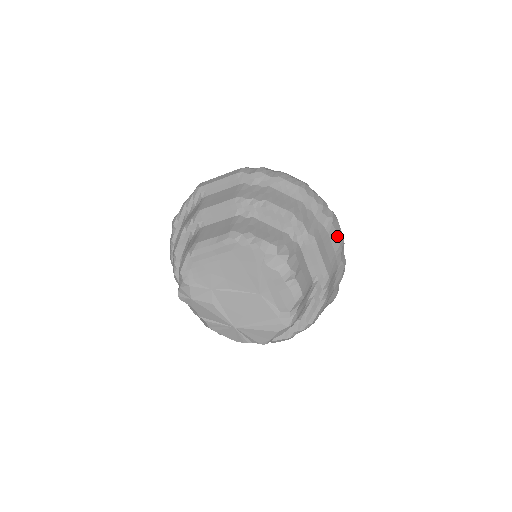
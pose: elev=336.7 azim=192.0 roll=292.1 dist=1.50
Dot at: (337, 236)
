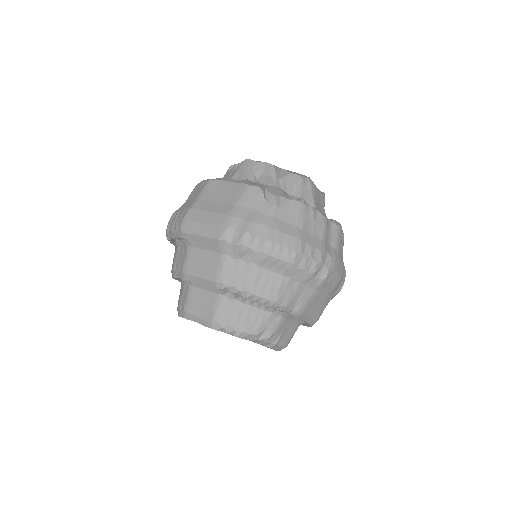
Dot at: (331, 286)
